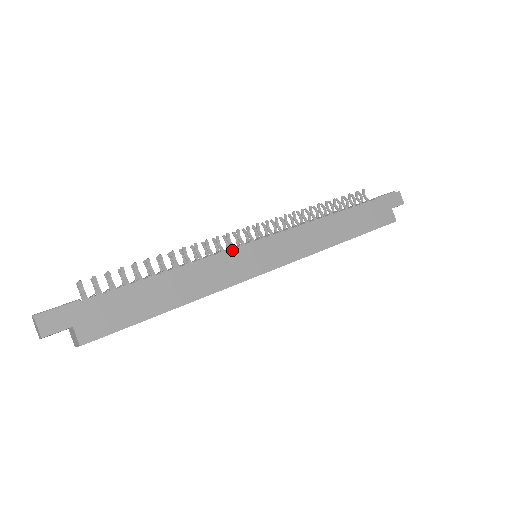
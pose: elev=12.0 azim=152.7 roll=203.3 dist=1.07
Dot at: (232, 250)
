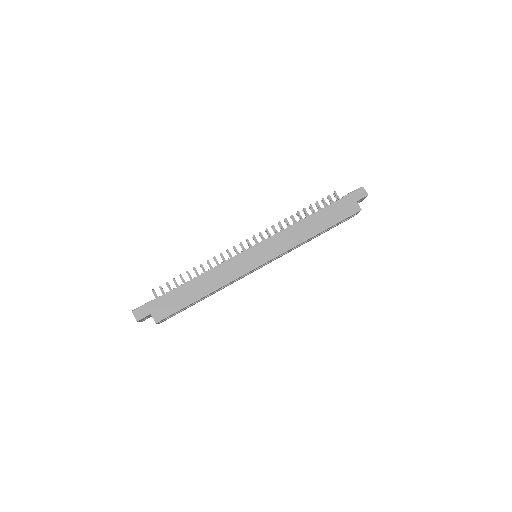
Dot at: (235, 257)
